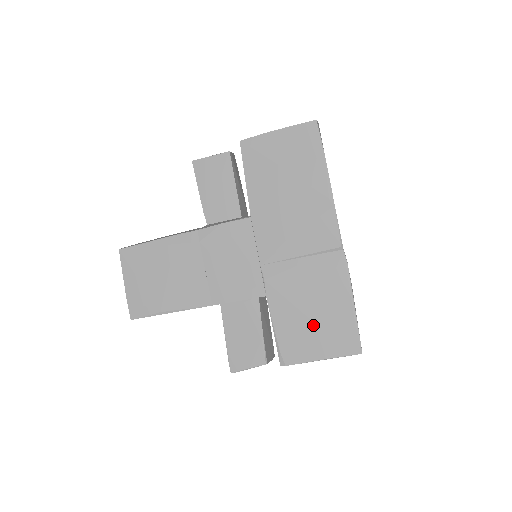
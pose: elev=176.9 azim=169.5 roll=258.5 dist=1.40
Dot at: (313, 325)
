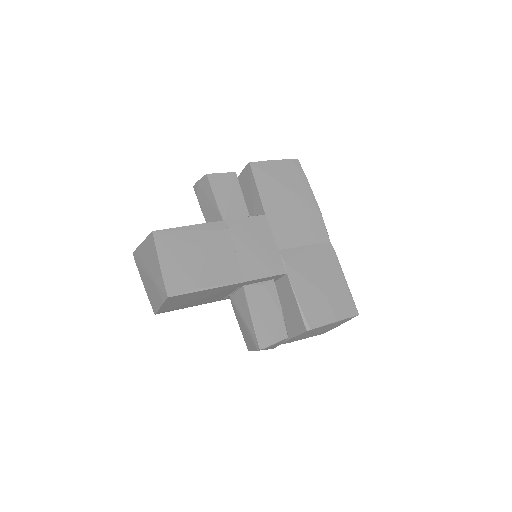
Dot at: (324, 295)
